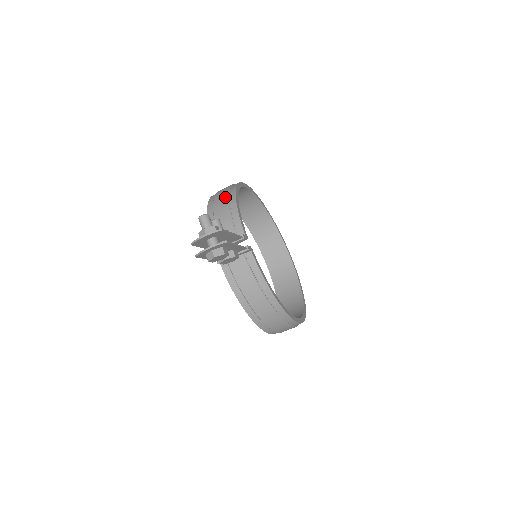
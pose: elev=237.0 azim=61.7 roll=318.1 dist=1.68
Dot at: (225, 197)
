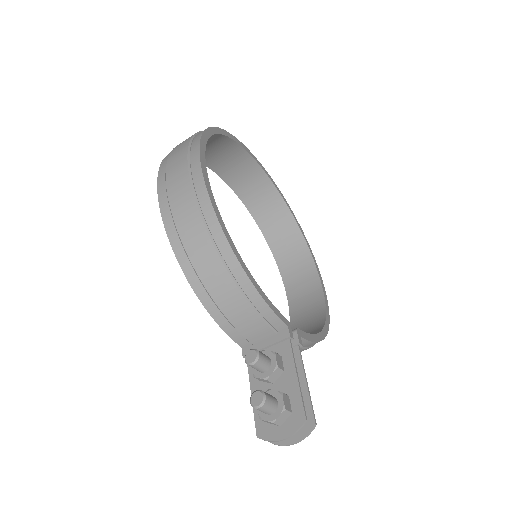
Dot at: (220, 268)
